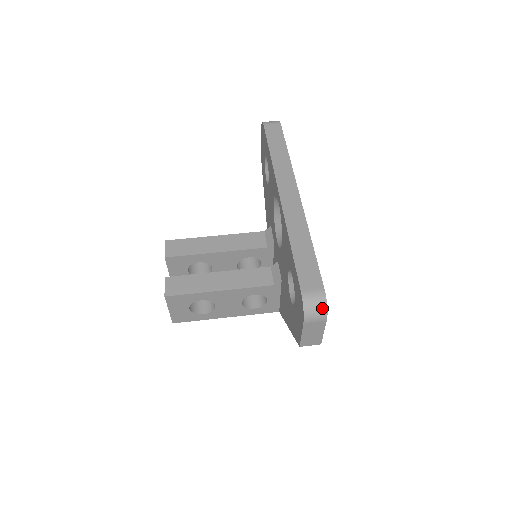
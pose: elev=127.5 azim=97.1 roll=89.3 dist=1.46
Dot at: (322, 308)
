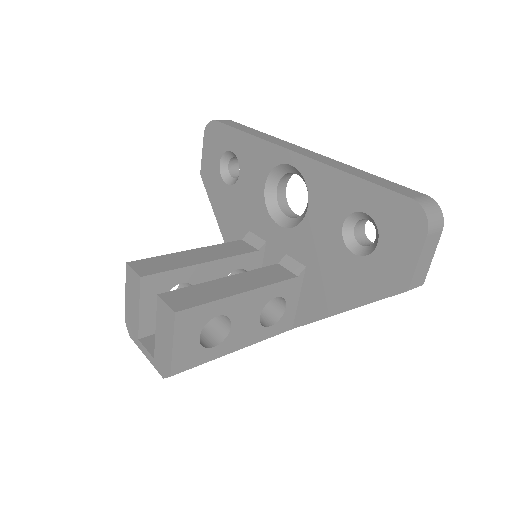
Dot at: (438, 212)
